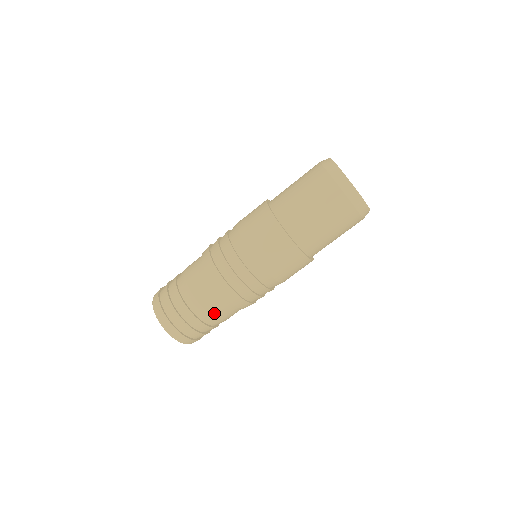
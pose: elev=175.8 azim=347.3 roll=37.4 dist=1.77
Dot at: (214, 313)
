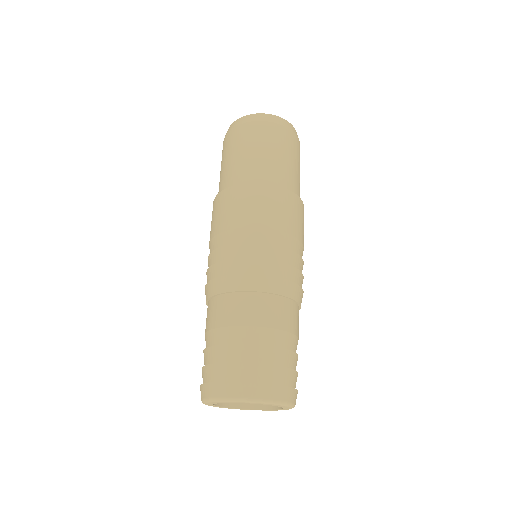
Dot at: (251, 321)
